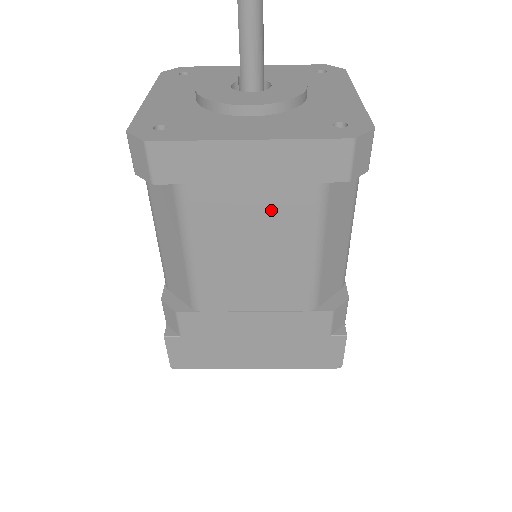
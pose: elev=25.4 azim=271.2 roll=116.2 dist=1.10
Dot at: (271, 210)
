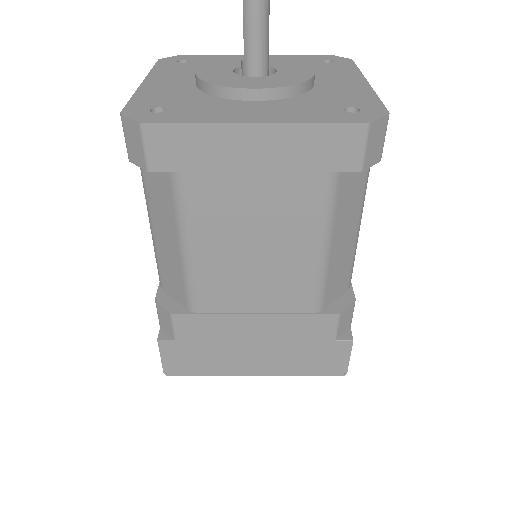
Dot at: (276, 202)
